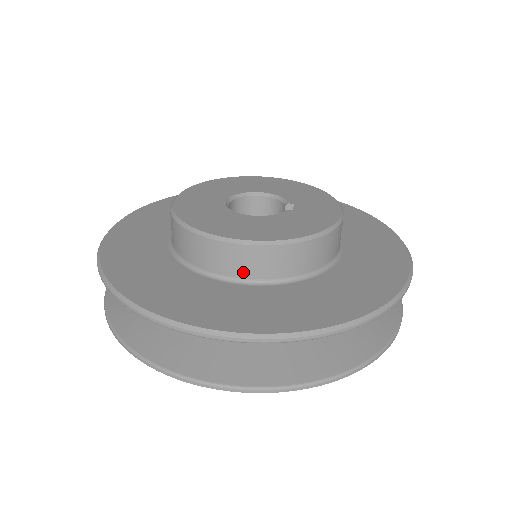
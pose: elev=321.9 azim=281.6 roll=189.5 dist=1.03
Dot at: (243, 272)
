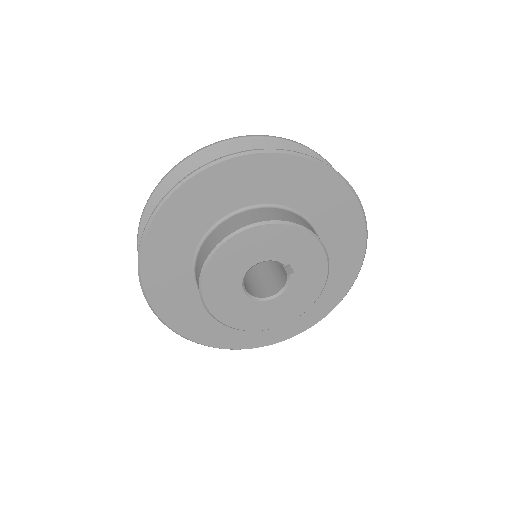
Dot at: occluded
